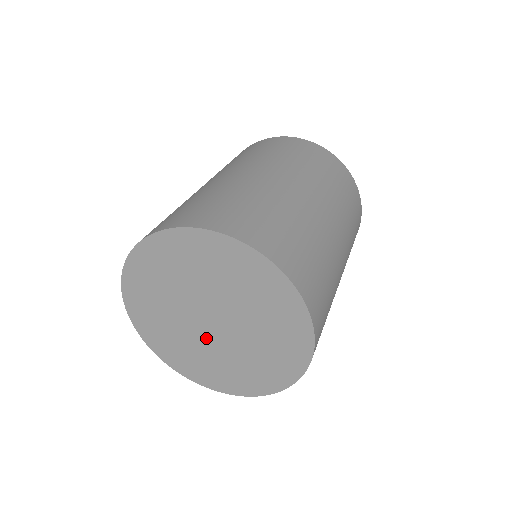
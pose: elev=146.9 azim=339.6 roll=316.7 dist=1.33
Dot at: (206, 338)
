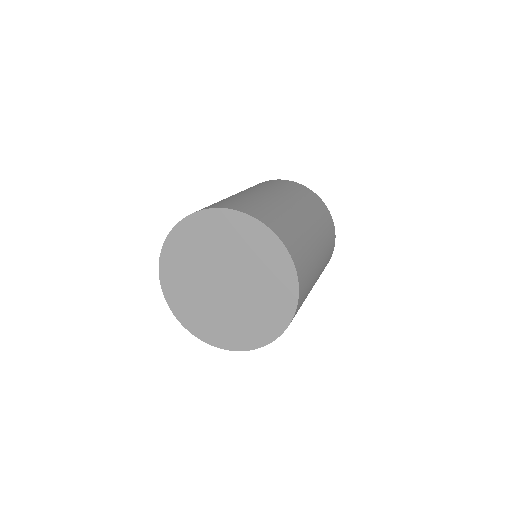
Dot at: (224, 301)
